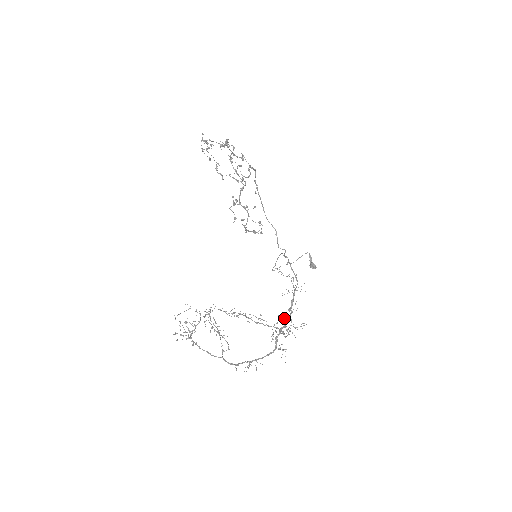
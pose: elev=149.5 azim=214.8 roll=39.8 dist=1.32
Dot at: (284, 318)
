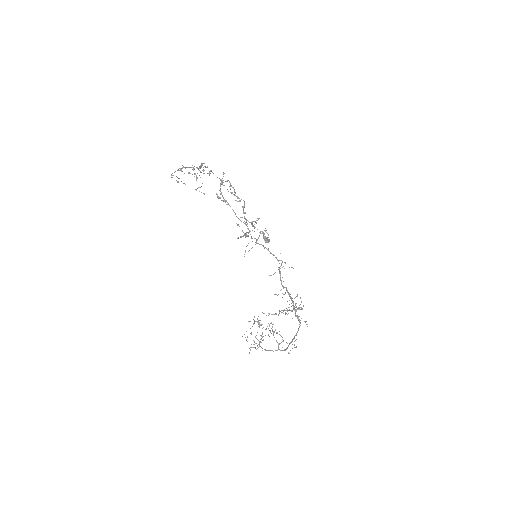
Dot at: occluded
